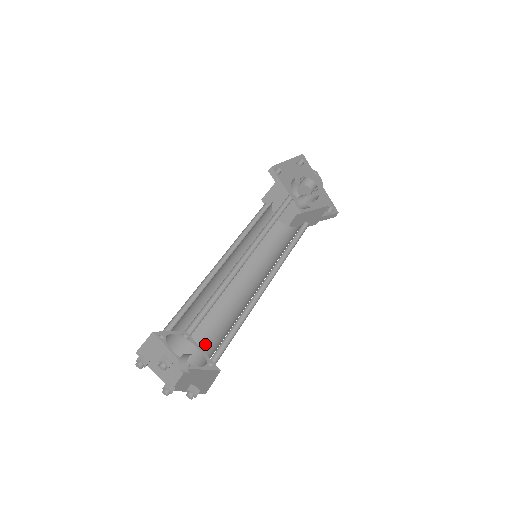
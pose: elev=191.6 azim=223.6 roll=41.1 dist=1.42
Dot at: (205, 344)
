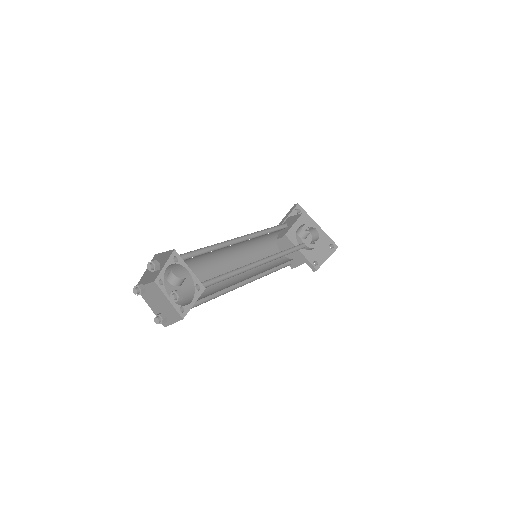
Dot at: (201, 298)
